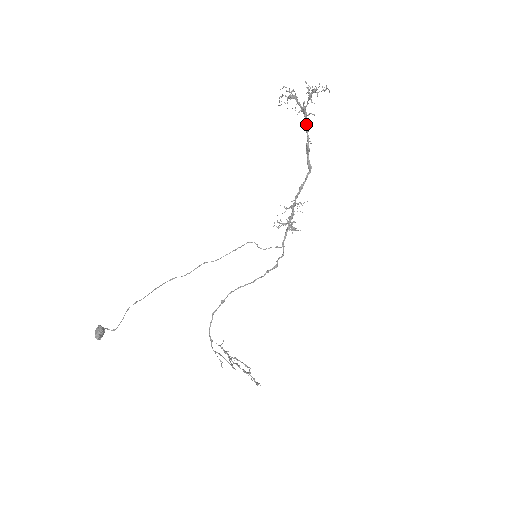
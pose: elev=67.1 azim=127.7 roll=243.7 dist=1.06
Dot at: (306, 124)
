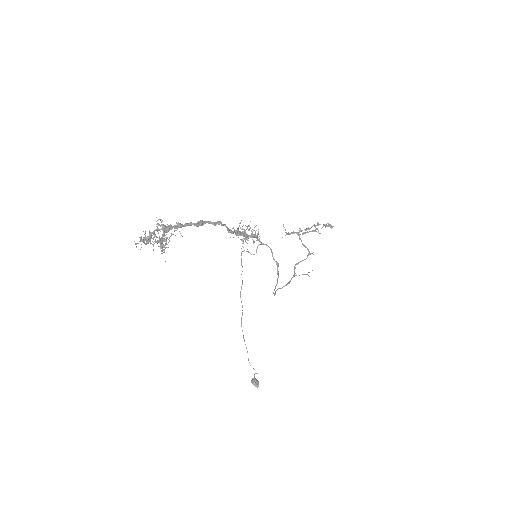
Dot at: occluded
